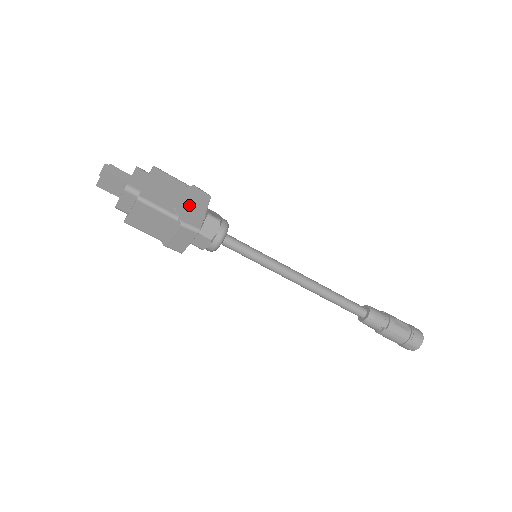
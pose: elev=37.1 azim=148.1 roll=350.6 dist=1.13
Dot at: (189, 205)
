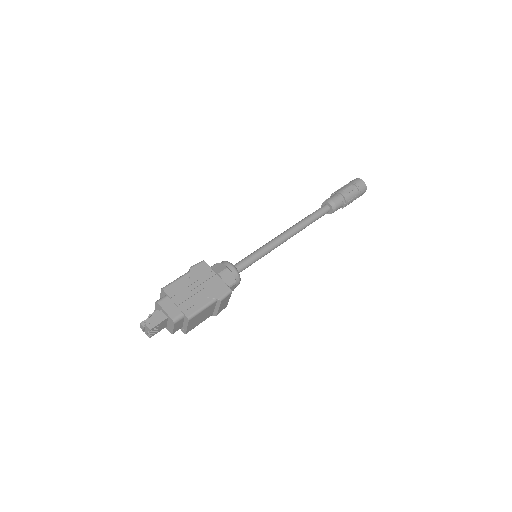
Dot at: (207, 284)
